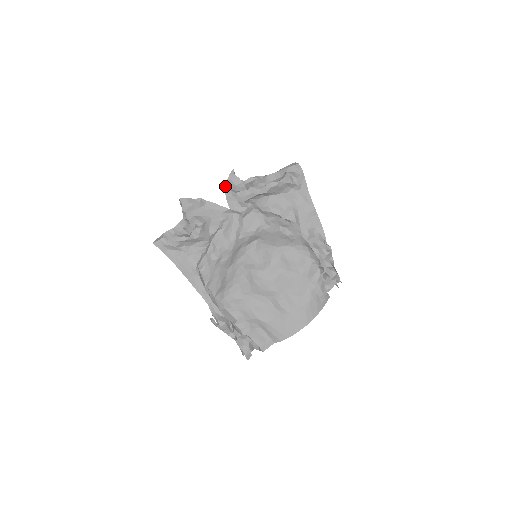
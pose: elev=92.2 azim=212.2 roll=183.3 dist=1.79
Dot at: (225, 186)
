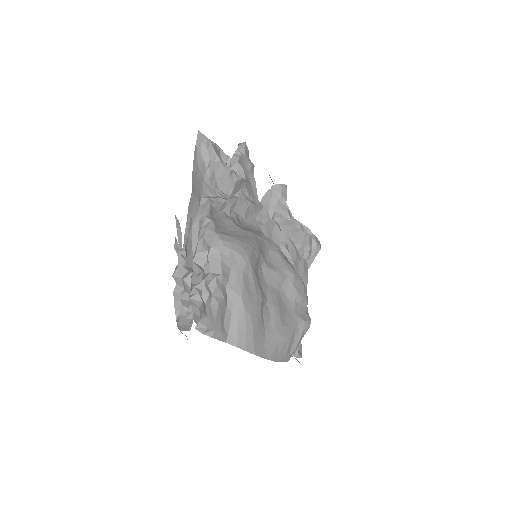
Dot at: (271, 186)
